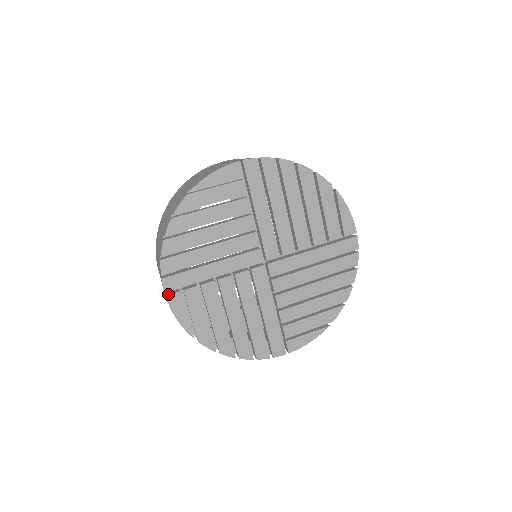
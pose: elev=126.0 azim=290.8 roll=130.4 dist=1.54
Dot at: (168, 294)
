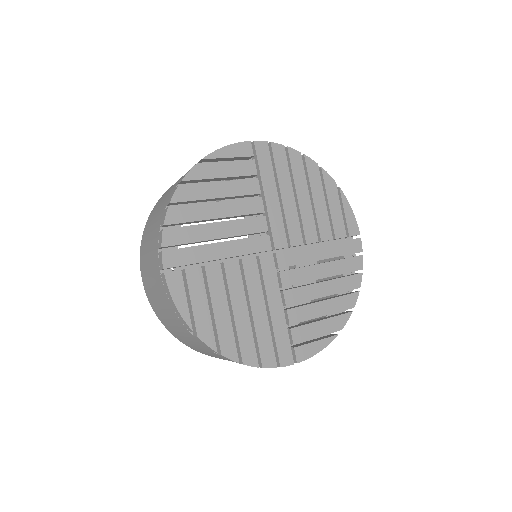
Dot at: (167, 272)
